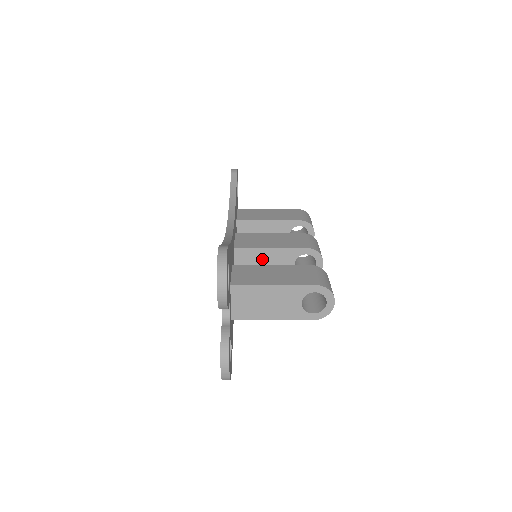
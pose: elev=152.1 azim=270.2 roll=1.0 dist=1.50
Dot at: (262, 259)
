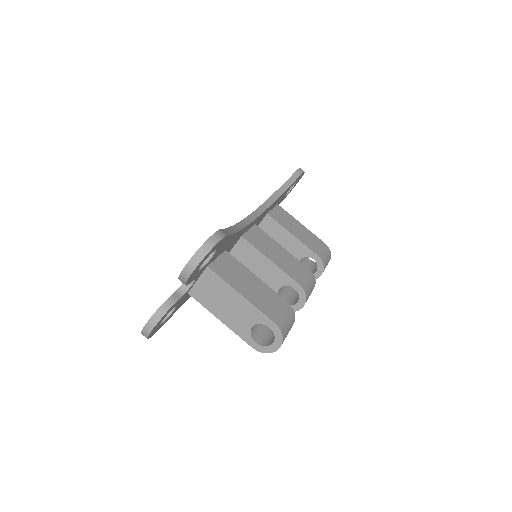
Dot at: (257, 263)
